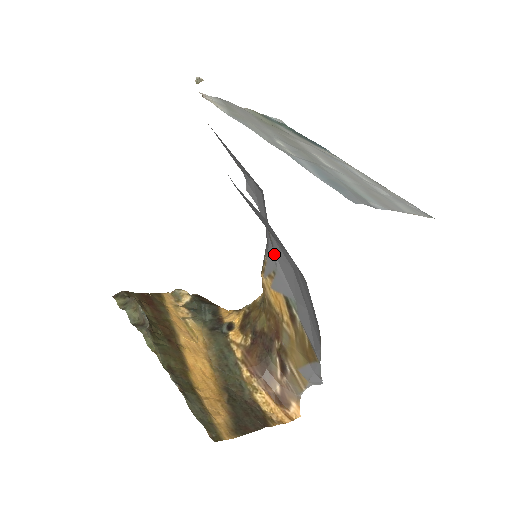
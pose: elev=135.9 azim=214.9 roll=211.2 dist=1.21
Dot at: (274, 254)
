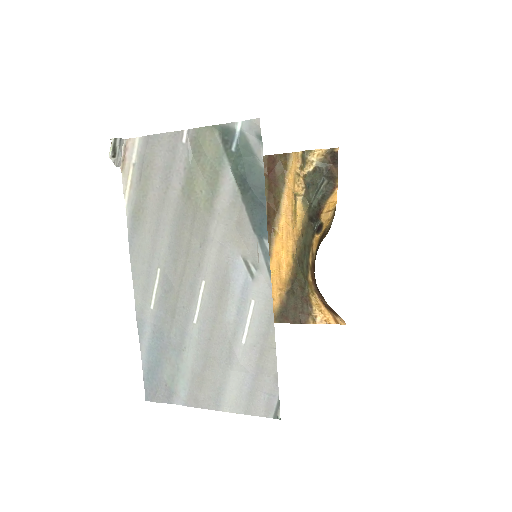
Dot at: occluded
